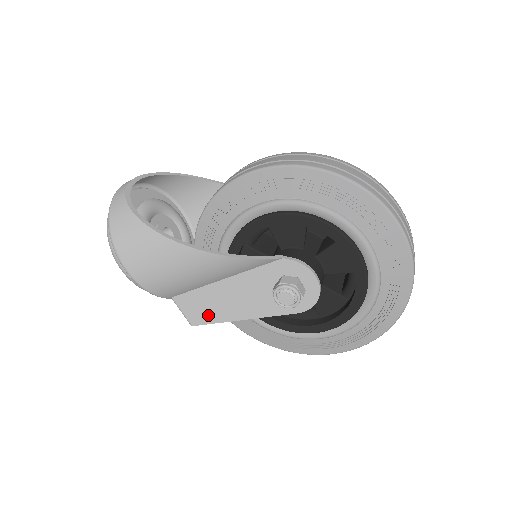
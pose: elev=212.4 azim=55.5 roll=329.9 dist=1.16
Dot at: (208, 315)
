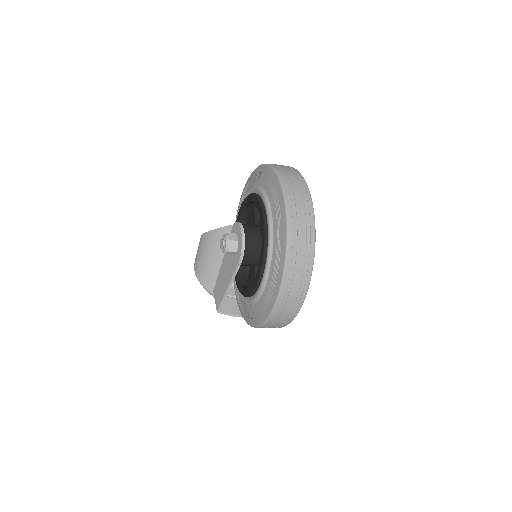
Dot at: (220, 296)
